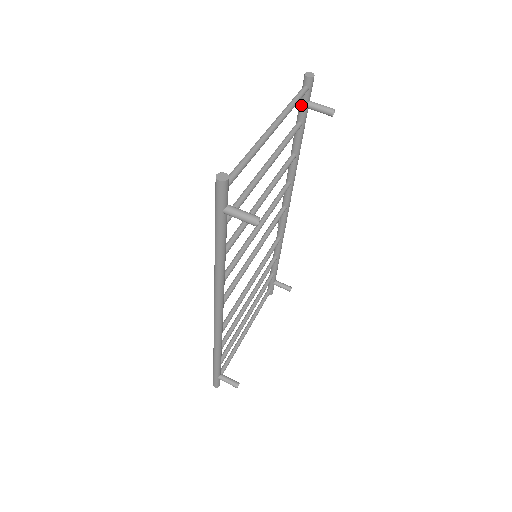
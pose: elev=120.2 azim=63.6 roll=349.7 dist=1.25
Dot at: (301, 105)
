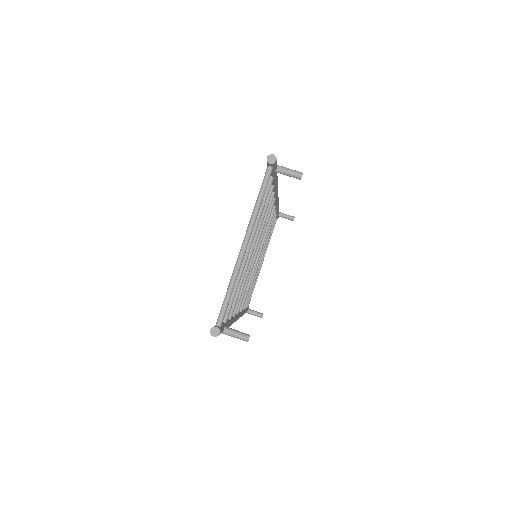
Dot at: occluded
